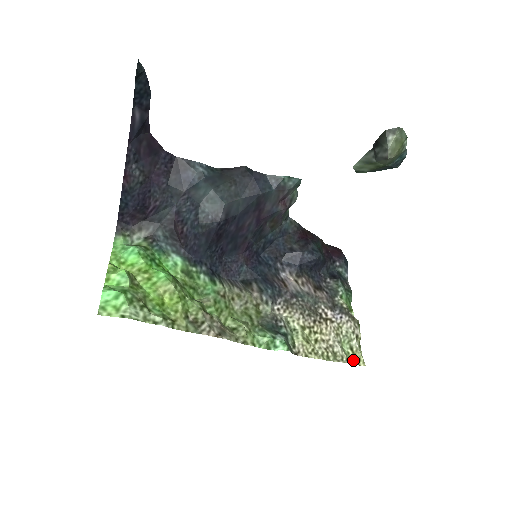
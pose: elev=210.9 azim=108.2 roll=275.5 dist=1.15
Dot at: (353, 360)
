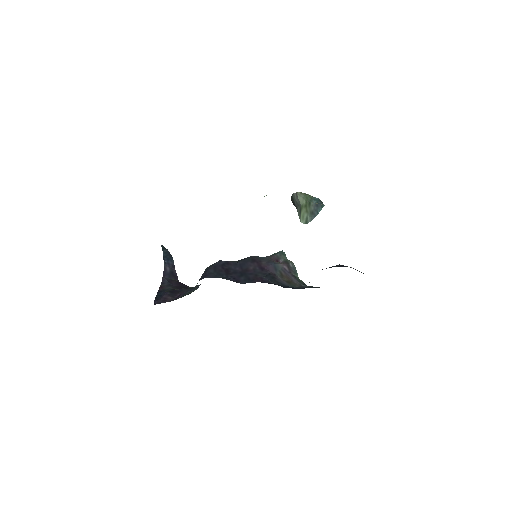
Dot at: occluded
